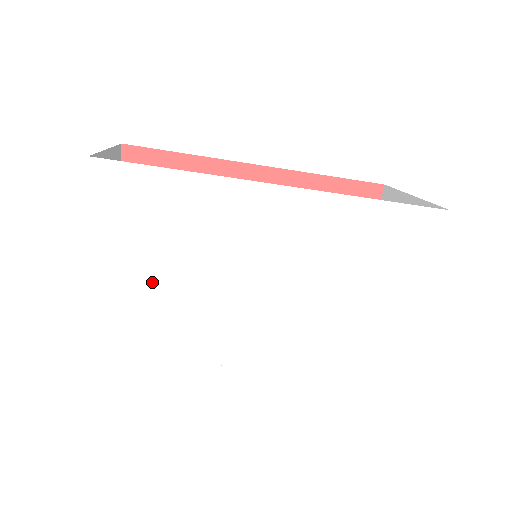
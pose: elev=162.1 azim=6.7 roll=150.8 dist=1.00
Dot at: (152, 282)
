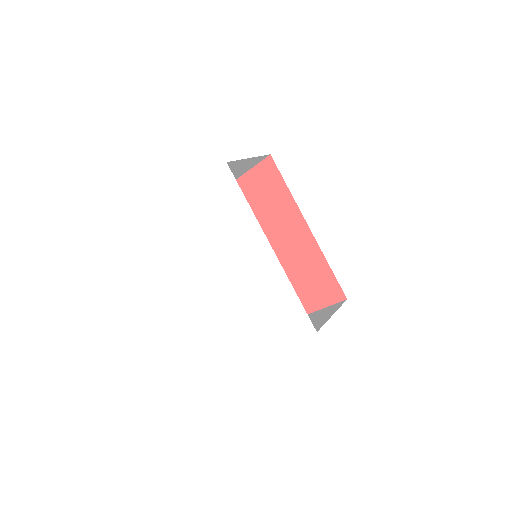
Dot at: (203, 220)
